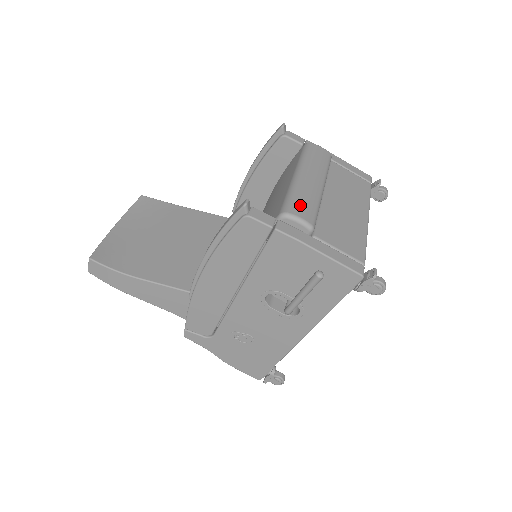
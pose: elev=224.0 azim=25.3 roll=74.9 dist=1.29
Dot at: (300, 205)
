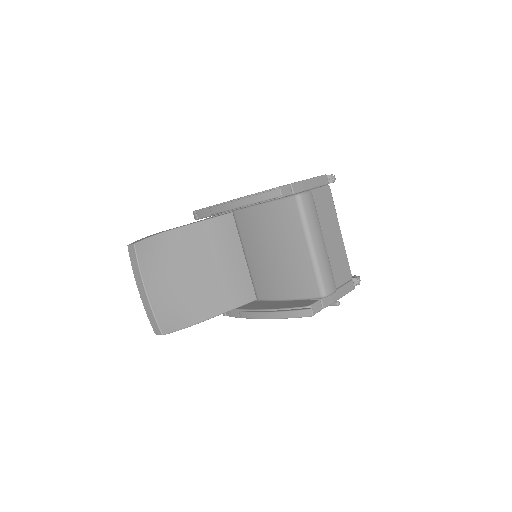
Dot at: (328, 281)
